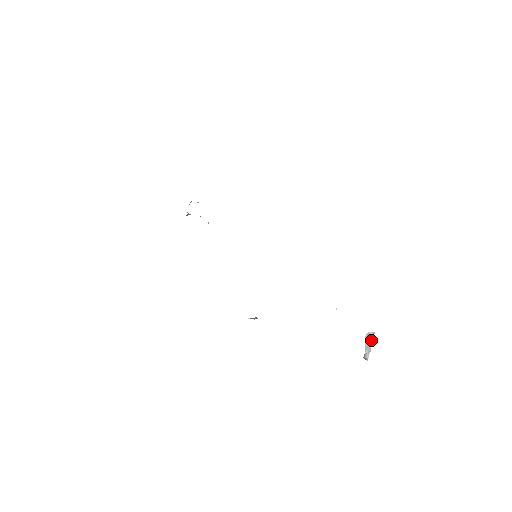
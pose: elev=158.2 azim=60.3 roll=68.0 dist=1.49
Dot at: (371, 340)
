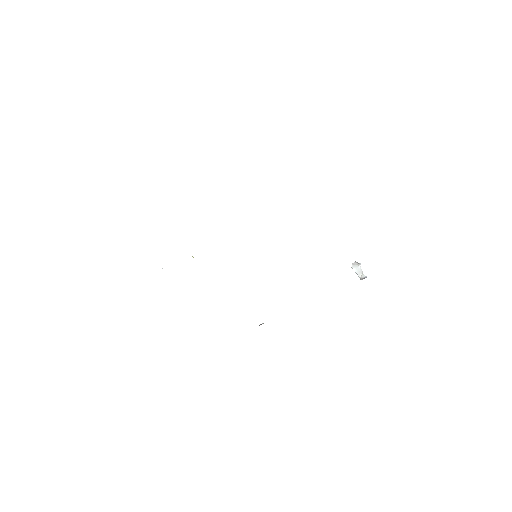
Dot at: (360, 264)
